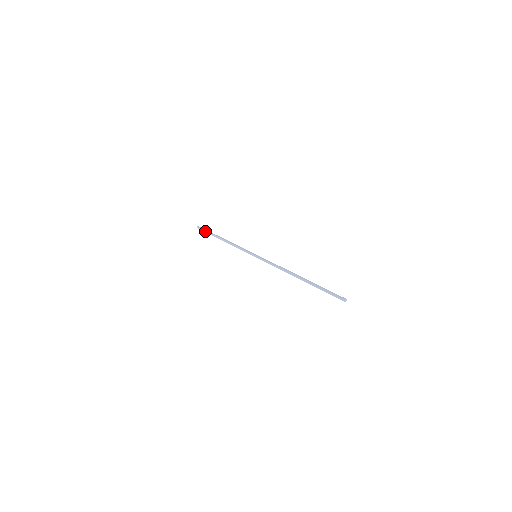
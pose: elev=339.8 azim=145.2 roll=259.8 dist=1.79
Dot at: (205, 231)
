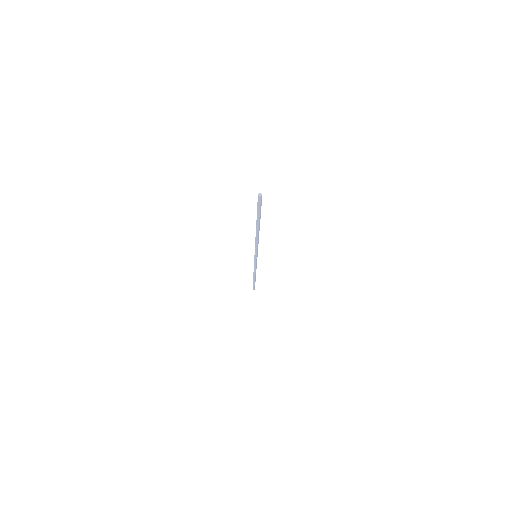
Dot at: (253, 284)
